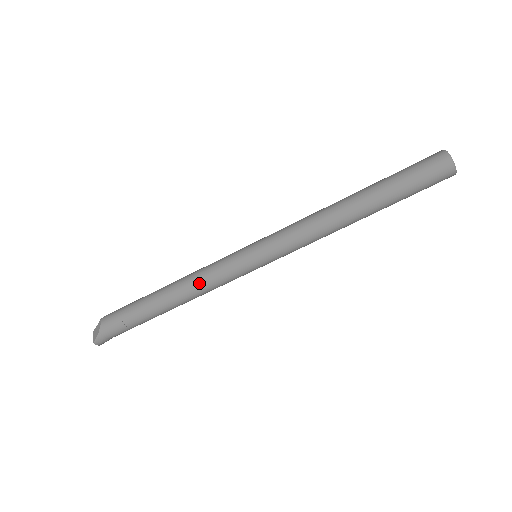
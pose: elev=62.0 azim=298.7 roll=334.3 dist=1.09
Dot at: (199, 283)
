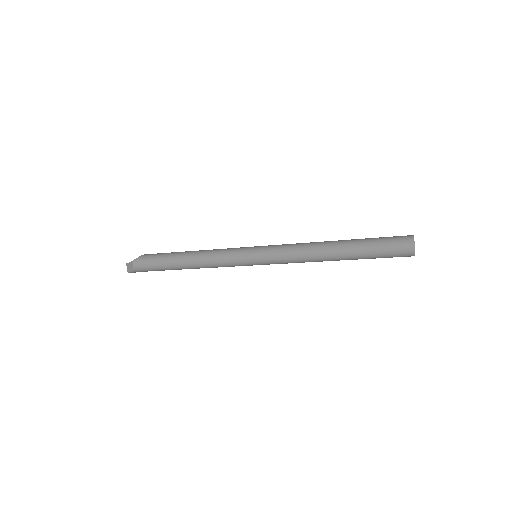
Dot at: (211, 265)
